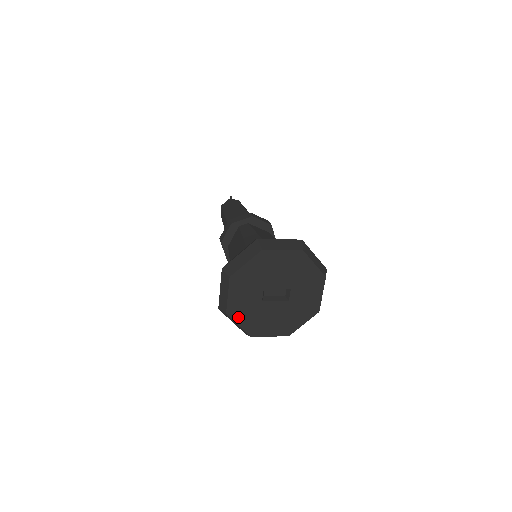
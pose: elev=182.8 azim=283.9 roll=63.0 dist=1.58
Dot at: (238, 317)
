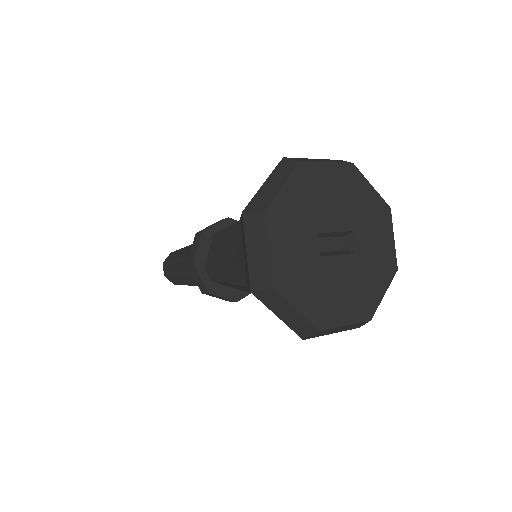
Dot at: (291, 292)
